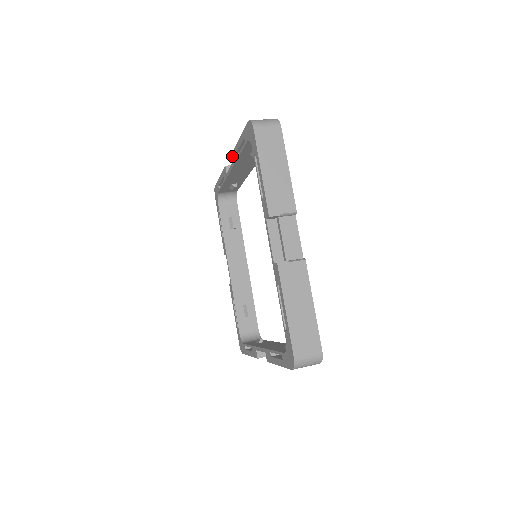
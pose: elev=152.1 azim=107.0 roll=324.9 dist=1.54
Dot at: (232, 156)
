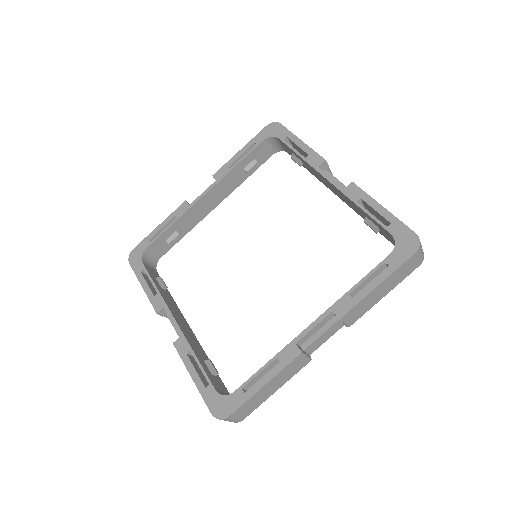
Dot at: (214, 176)
